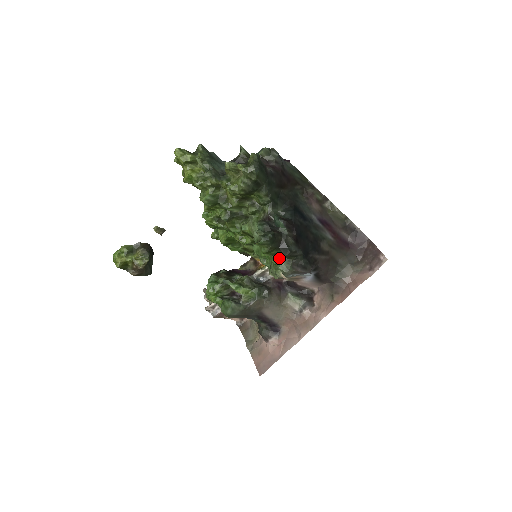
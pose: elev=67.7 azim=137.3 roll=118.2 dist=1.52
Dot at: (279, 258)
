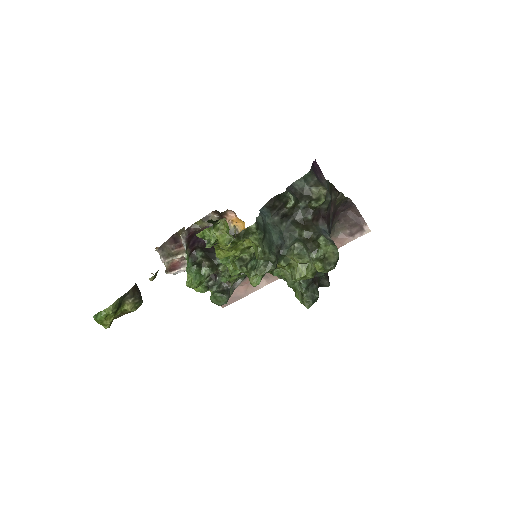
Dot at: occluded
